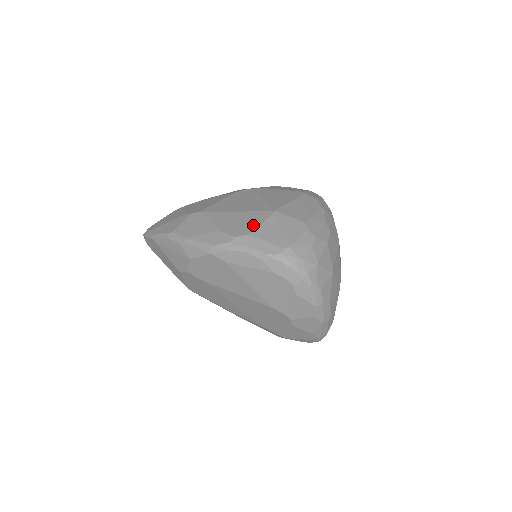
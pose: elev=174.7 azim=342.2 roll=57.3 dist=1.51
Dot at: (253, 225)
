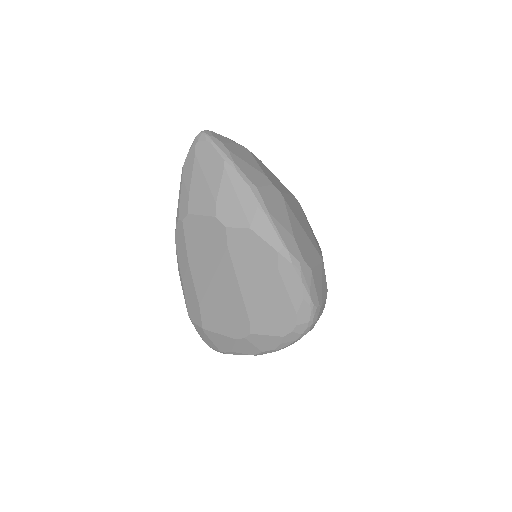
Dot at: (313, 260)
